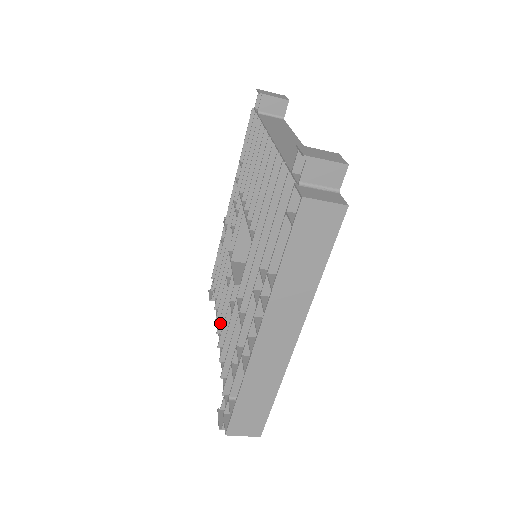
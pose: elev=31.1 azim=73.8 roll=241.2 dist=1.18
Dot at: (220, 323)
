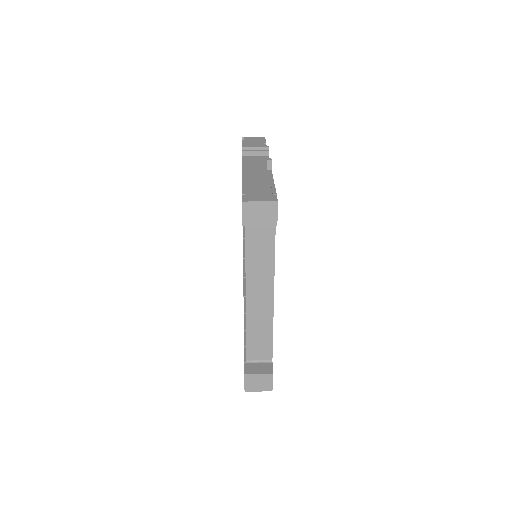
Dot at: occluded
